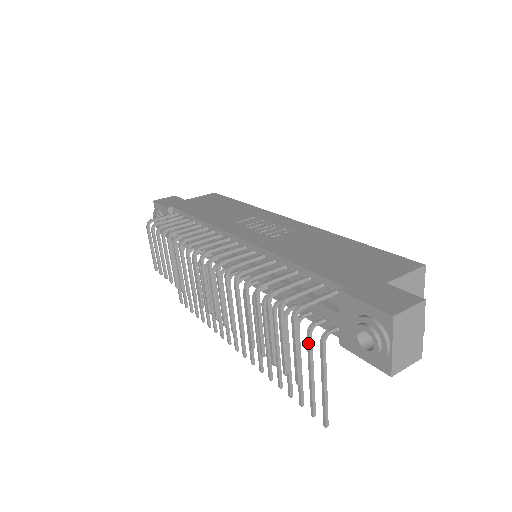
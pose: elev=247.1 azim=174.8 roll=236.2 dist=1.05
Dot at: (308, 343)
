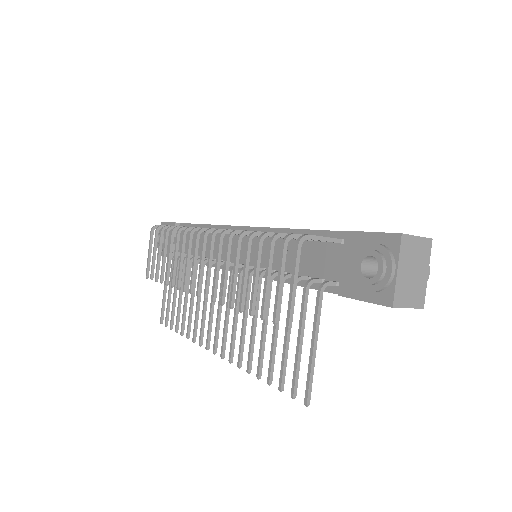
Dot at: (303, 299)
